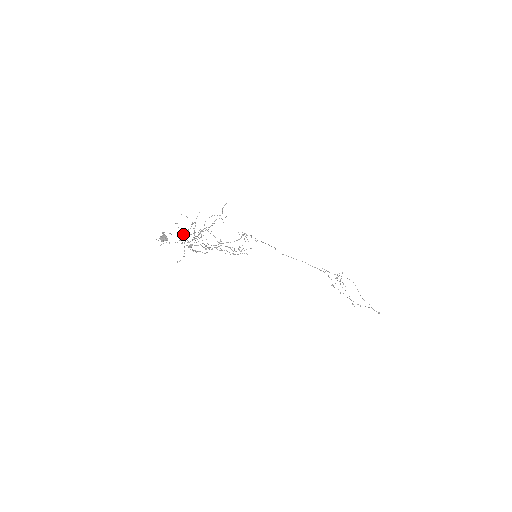
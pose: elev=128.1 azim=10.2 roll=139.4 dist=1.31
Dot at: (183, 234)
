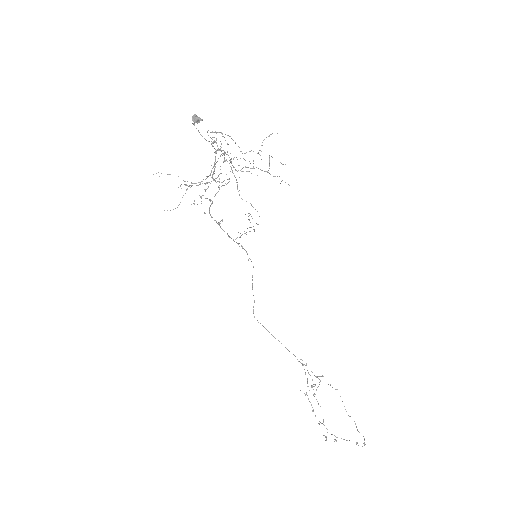
Dot at: (211, 143)
